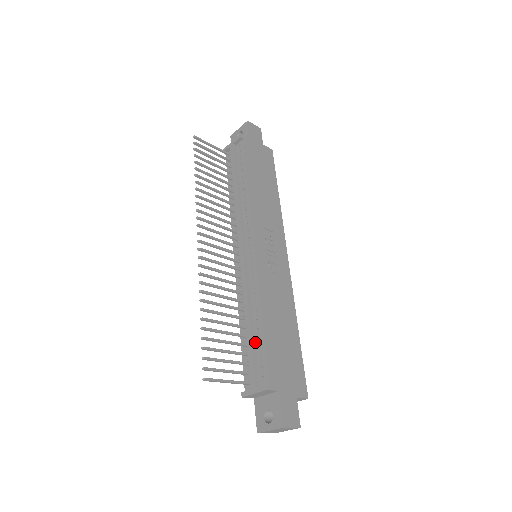
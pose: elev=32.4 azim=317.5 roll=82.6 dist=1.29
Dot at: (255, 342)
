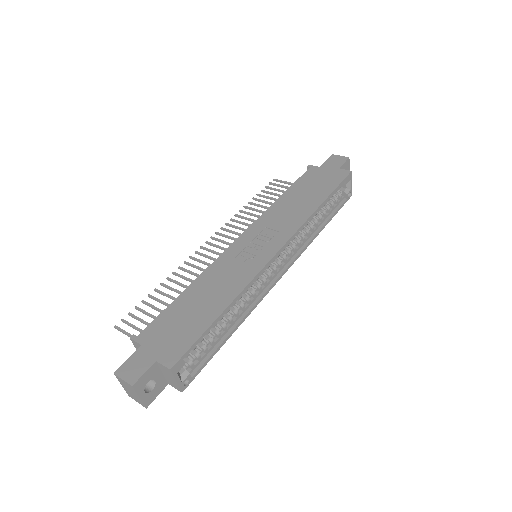
Dot at: occluded
